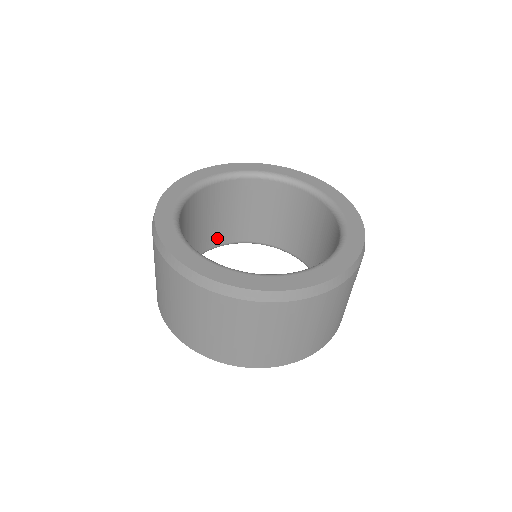
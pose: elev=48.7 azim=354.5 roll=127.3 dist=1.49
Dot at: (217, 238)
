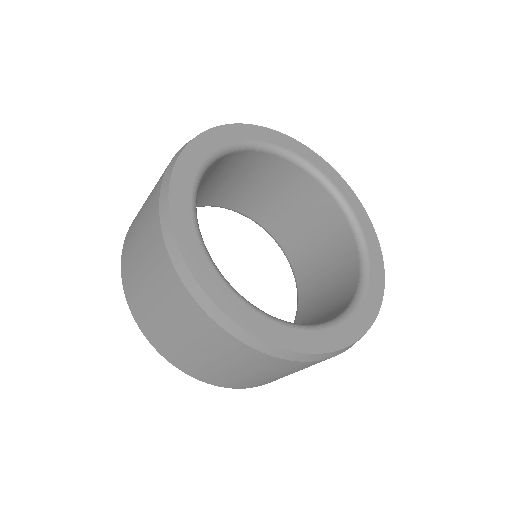
Dot at: (248, 207)
